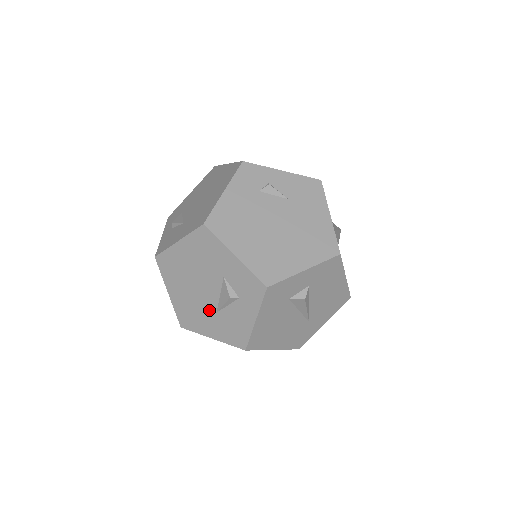
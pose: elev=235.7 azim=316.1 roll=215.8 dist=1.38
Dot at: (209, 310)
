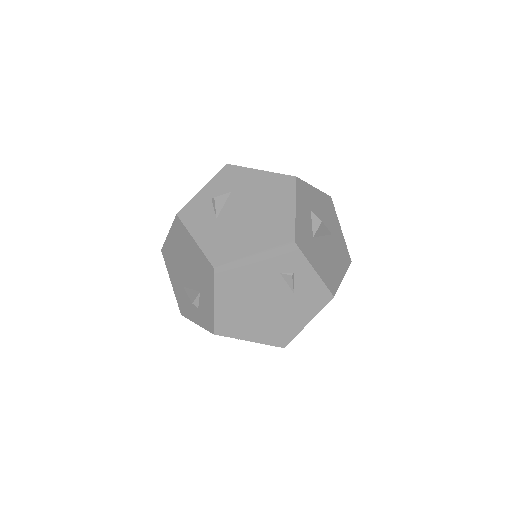
Dot at: (181, 279)
